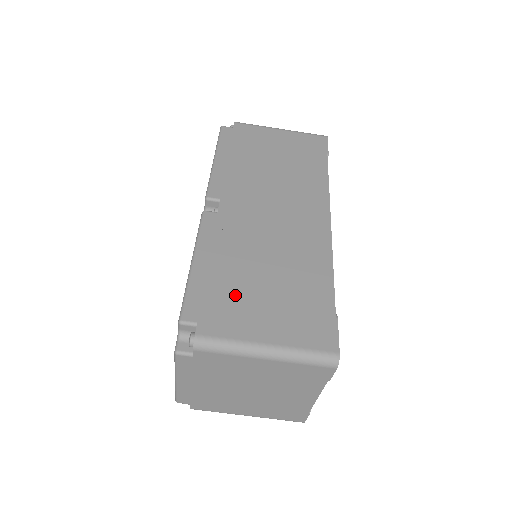
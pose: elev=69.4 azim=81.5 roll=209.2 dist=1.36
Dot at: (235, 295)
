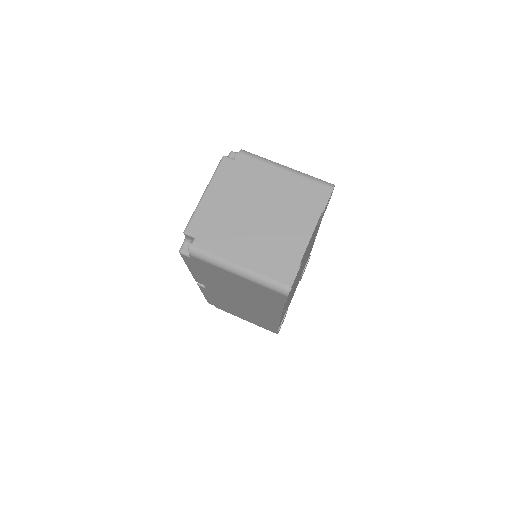
Dot at: occluded
